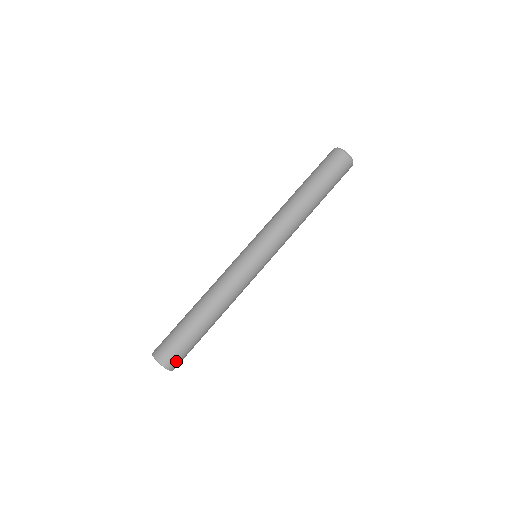
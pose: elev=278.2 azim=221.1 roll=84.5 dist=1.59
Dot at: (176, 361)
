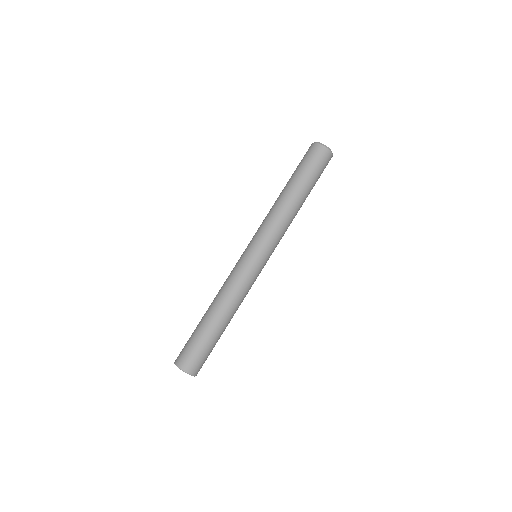
Dot at: (201, 367)
